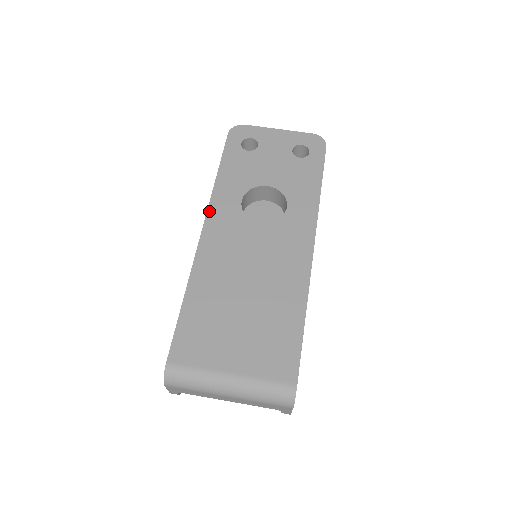
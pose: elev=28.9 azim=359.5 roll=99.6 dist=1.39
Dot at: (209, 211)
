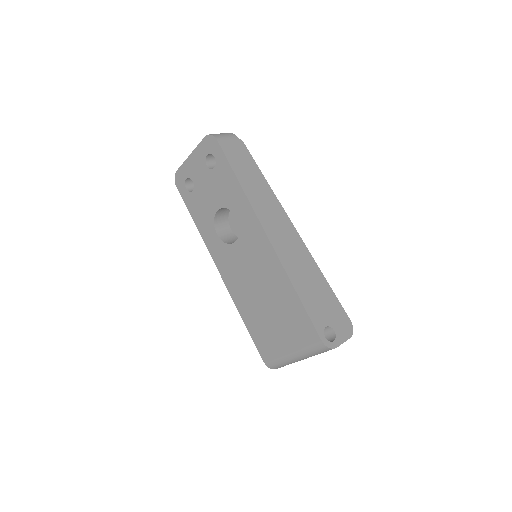
Dot at: (212, 256)
